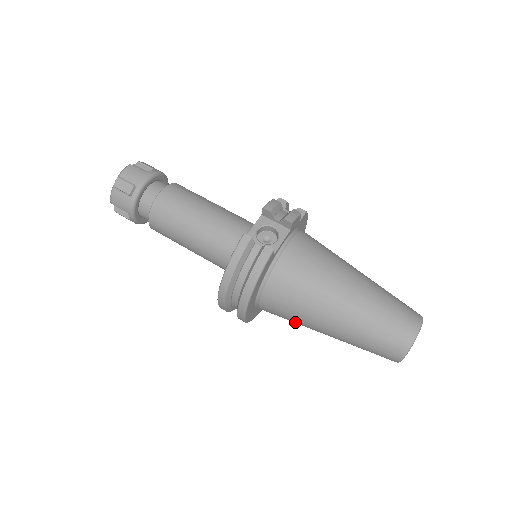
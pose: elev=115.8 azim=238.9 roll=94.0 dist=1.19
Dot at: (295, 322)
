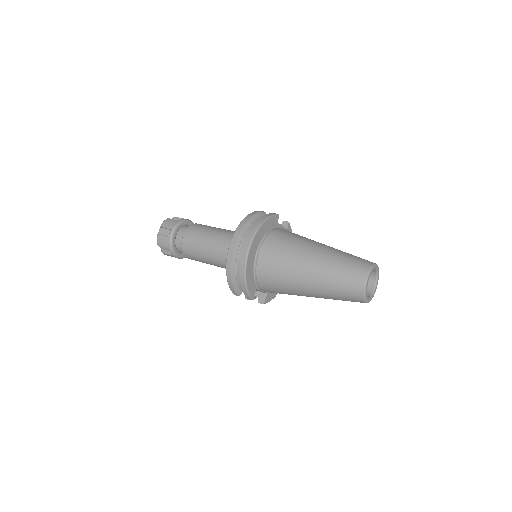
Dot at: (285, 266)
